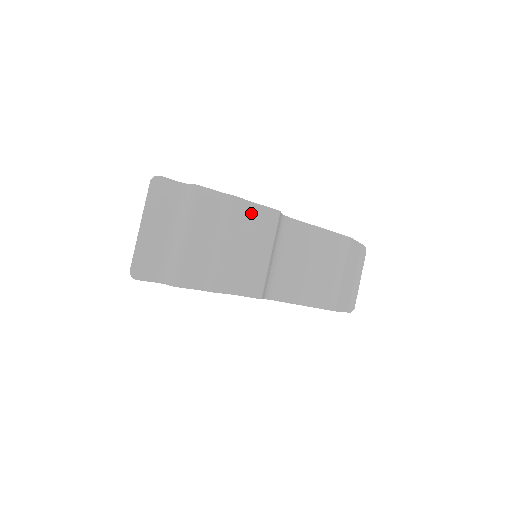
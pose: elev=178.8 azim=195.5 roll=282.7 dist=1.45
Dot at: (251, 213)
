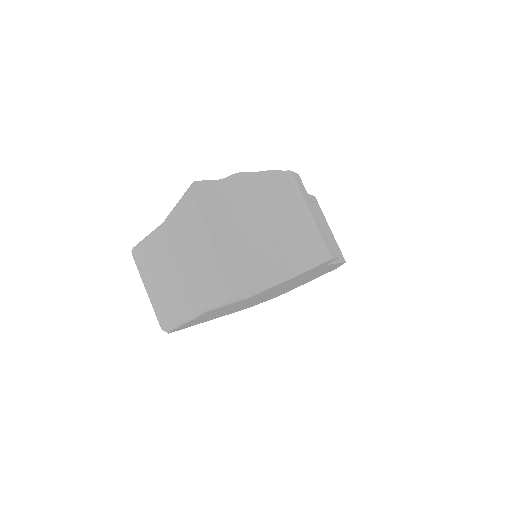
Dot at: (290, 181)
